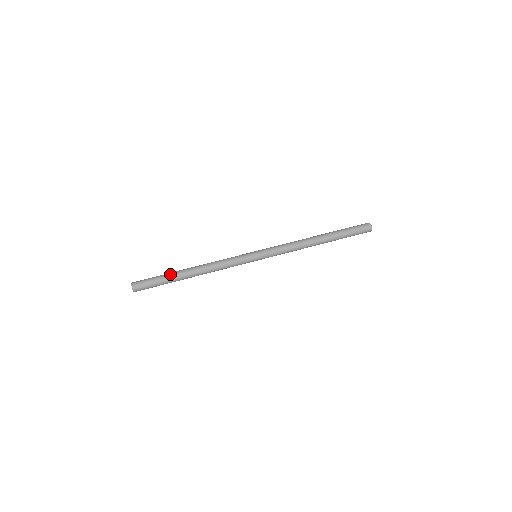
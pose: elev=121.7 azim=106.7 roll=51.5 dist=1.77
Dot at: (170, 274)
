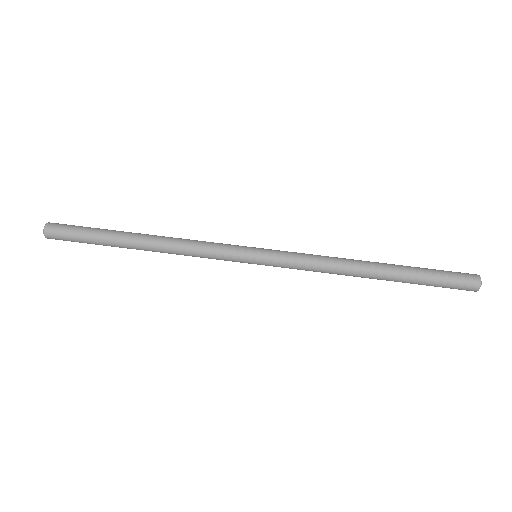
Dot at: occluded
